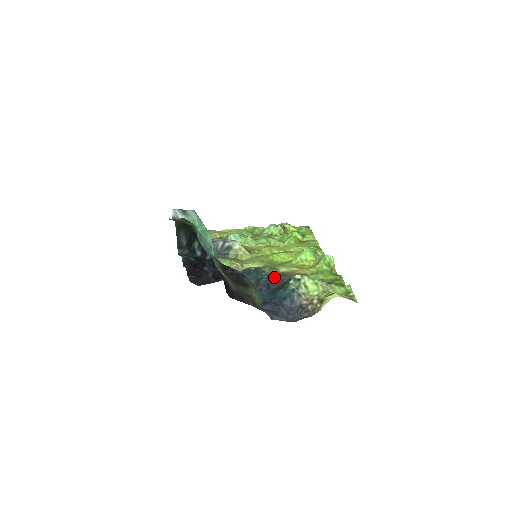
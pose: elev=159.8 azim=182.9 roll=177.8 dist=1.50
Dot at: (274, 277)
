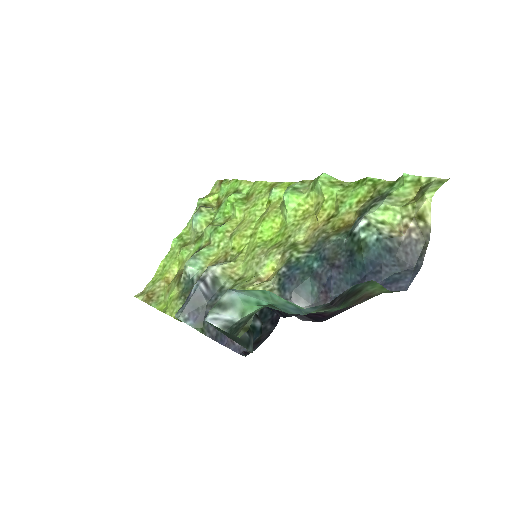
Dot at: (323, 252)
